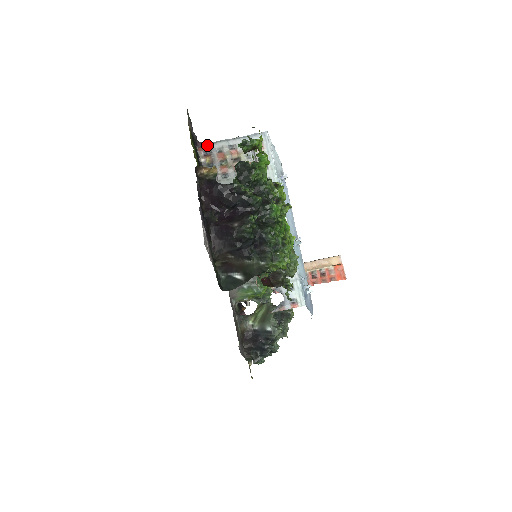
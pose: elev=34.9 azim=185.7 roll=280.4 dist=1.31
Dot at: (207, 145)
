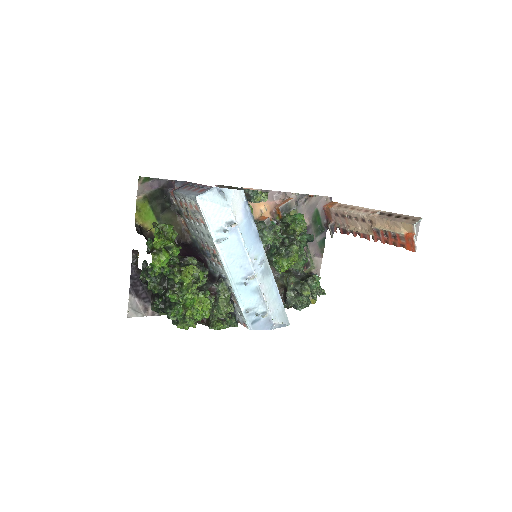
Dot at: (173, 192)
